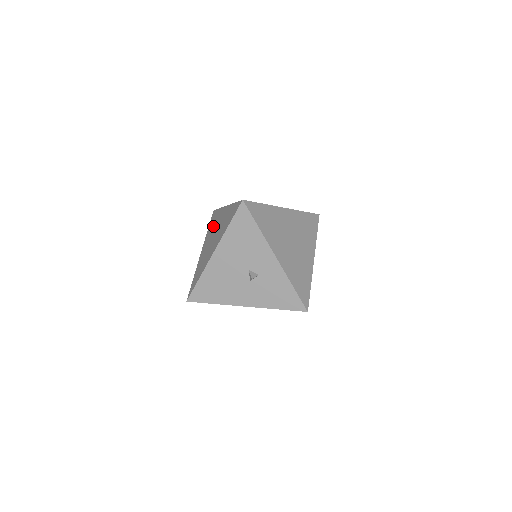
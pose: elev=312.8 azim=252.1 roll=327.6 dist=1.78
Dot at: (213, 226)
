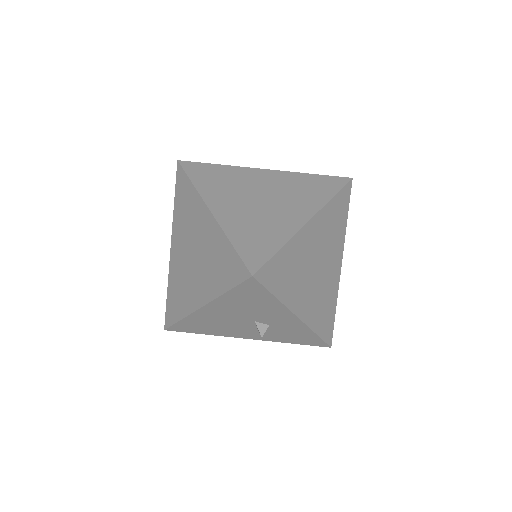
Dot at: (186, 219)
